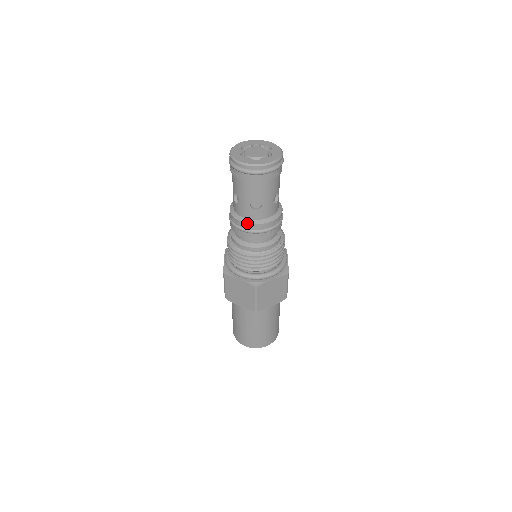
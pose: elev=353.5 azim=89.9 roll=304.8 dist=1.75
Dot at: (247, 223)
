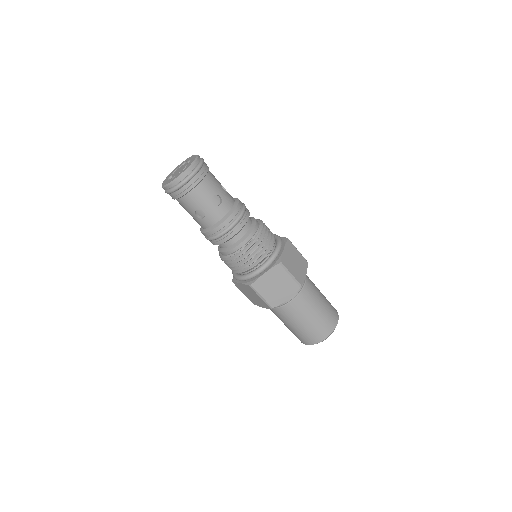
Dot at: (205, 232)
